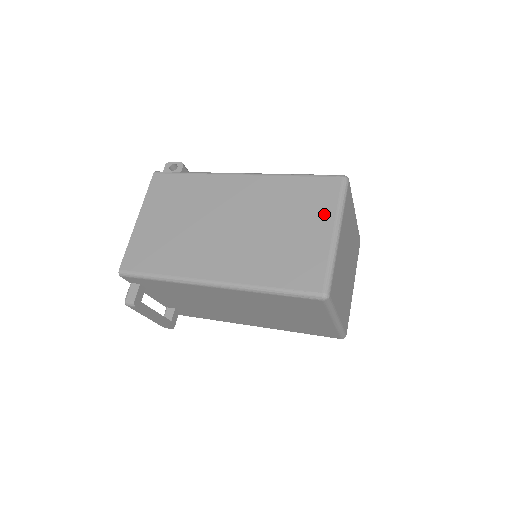
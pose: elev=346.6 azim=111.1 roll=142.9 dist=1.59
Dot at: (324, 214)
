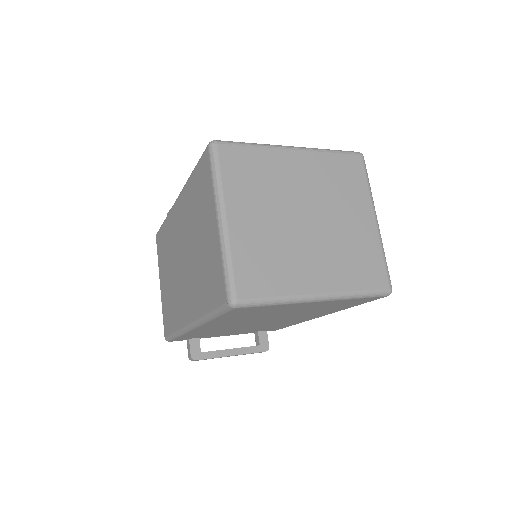
Dot at: (209, 203)
